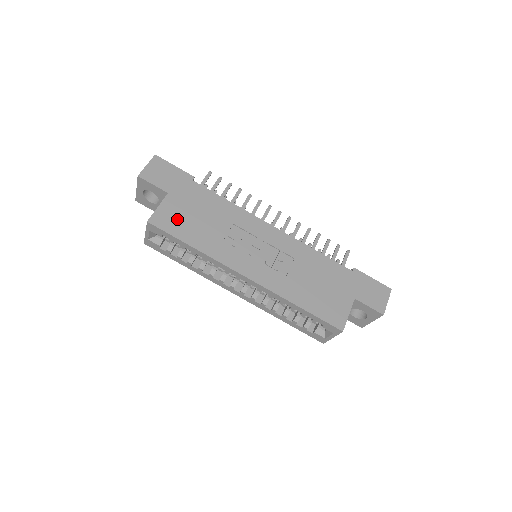
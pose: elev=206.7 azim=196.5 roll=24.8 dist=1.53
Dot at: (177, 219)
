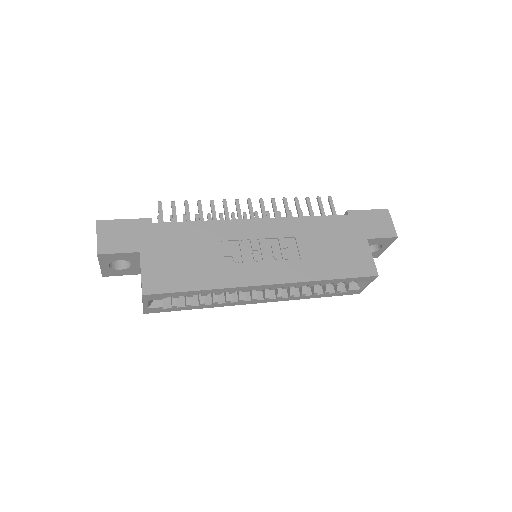
Dot at: (168, 272)
